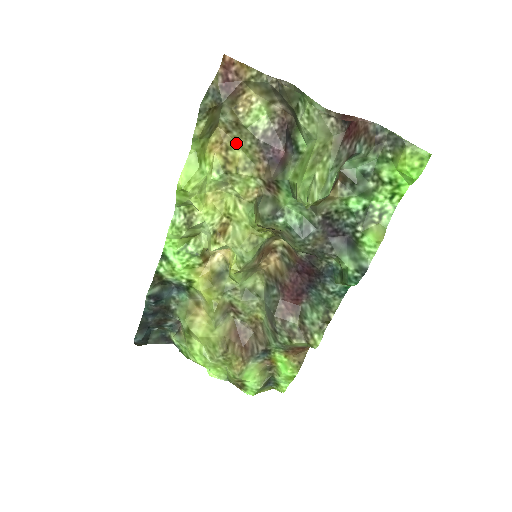
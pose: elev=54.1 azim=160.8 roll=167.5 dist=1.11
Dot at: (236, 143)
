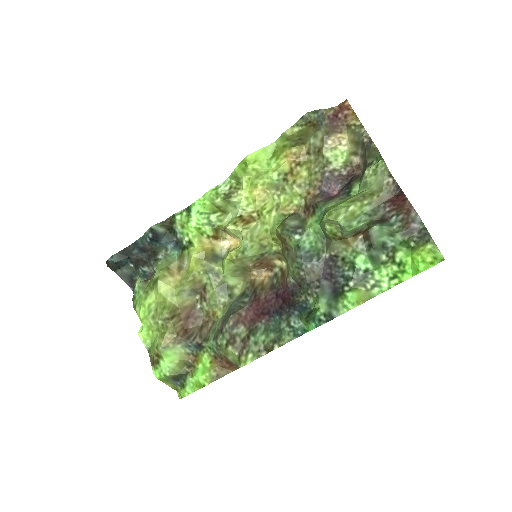
Dot at: (308, 165)
